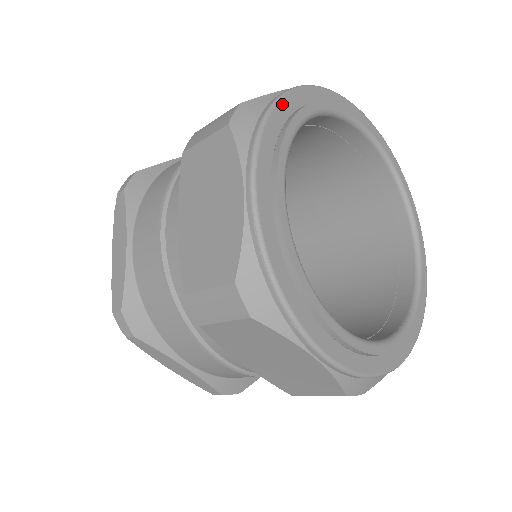
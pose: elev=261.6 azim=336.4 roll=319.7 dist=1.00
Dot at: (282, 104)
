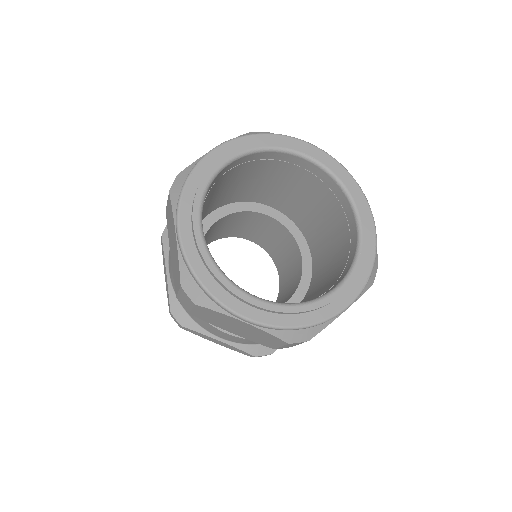
Dot at: (199, 166)
